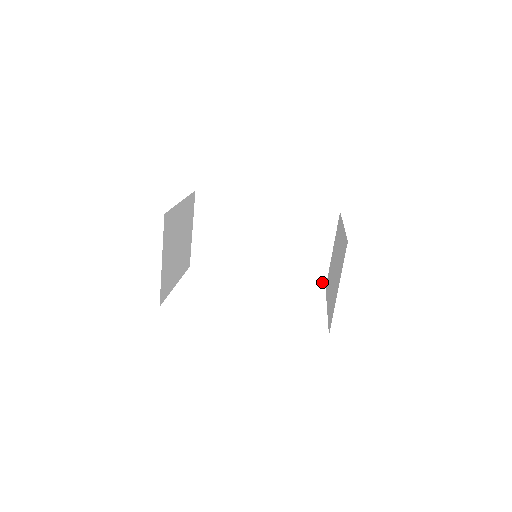
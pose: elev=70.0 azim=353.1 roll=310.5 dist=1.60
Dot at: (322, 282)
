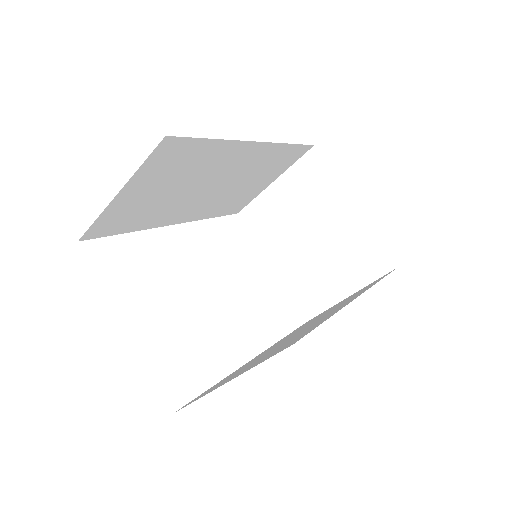
Dot at: (239, 210)
